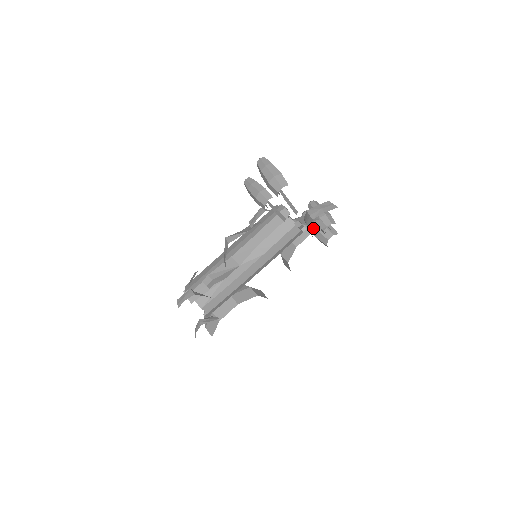
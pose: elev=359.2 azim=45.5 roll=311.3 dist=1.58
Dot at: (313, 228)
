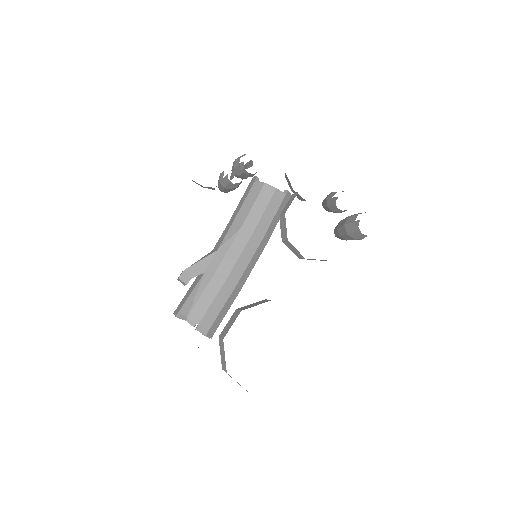
Dot at: occluded
